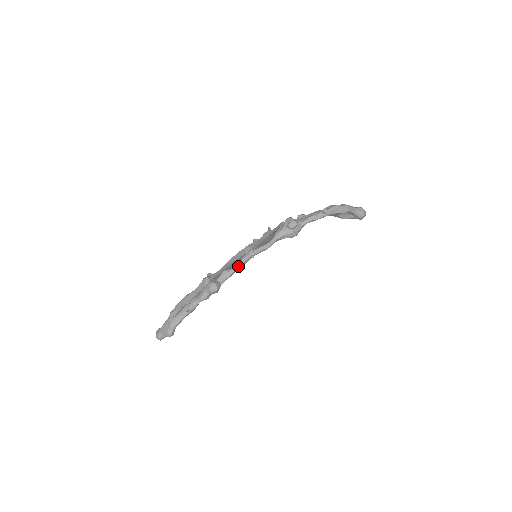
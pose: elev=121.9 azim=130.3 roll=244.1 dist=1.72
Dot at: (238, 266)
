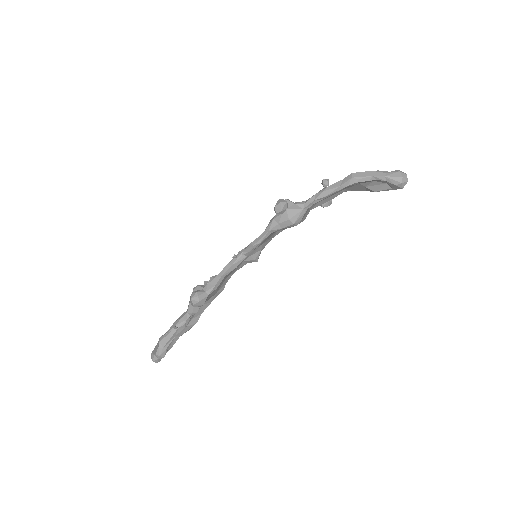
Dot at: (225, 270)
